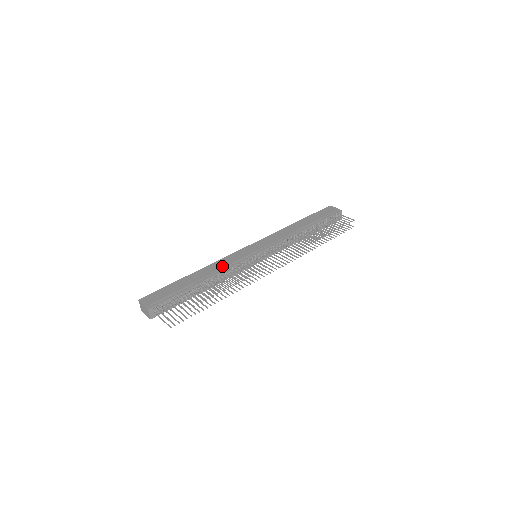
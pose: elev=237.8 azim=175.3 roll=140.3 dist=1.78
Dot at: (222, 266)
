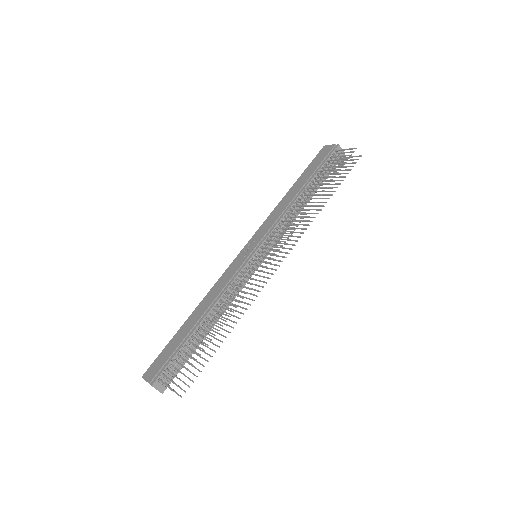
Dot at: (219, 290)
